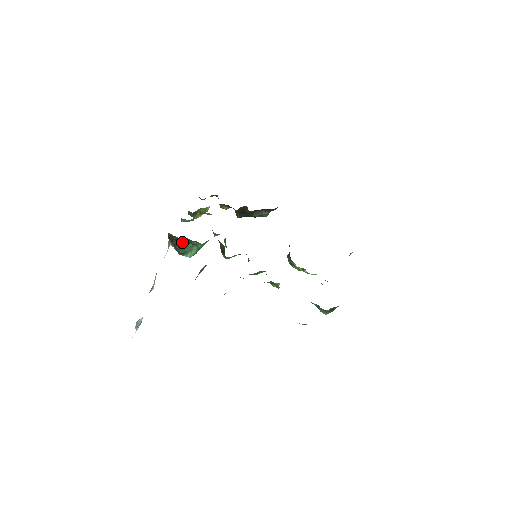
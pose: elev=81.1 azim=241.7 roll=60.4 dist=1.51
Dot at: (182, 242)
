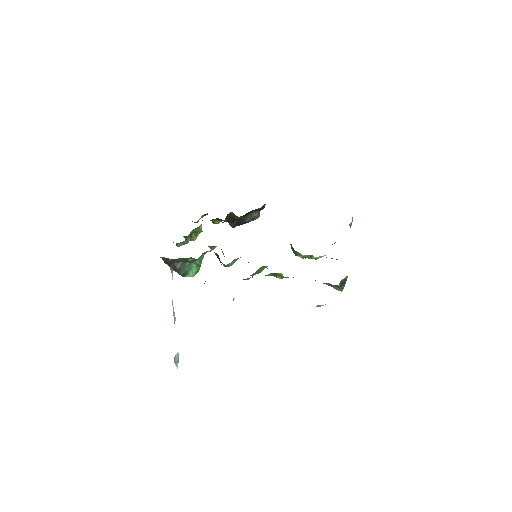
Dot at: (179, 263)
